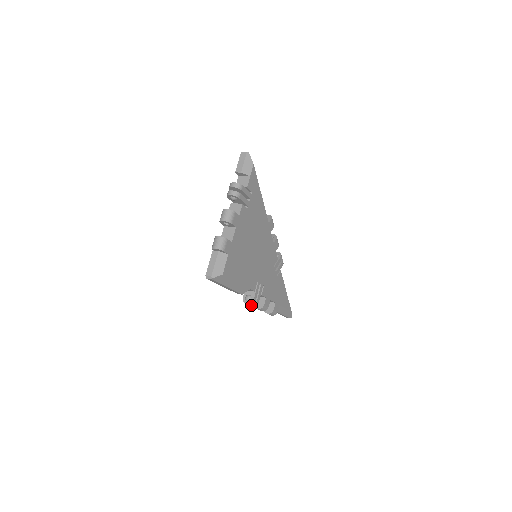
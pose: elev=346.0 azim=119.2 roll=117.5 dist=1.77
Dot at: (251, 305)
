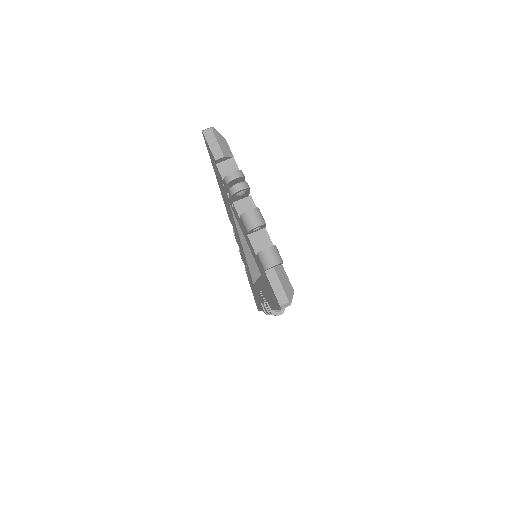
Dot at: occluded
